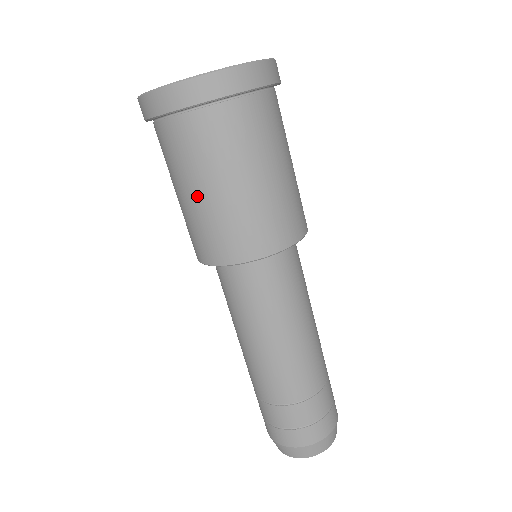
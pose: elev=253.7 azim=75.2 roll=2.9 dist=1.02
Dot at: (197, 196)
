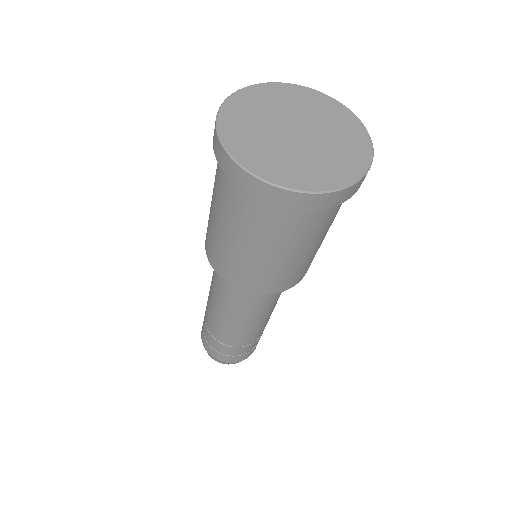
Dot at: (225, 234)
